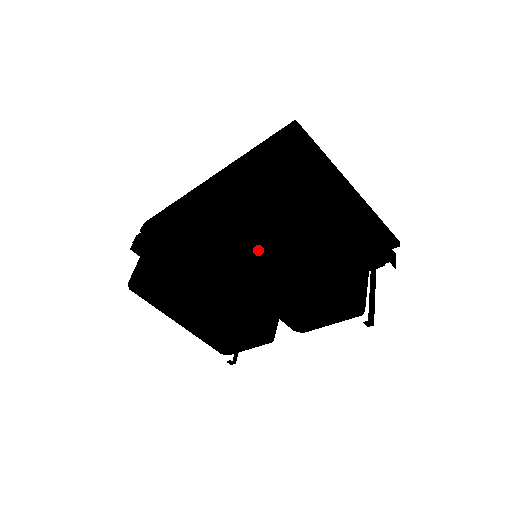
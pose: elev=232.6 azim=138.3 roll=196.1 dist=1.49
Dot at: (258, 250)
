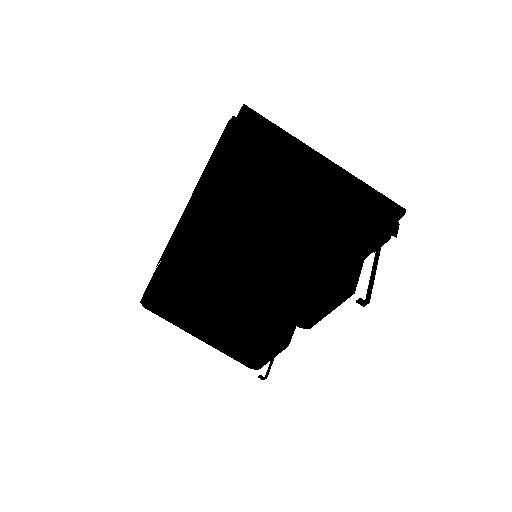
Dot at: (217, 236)
